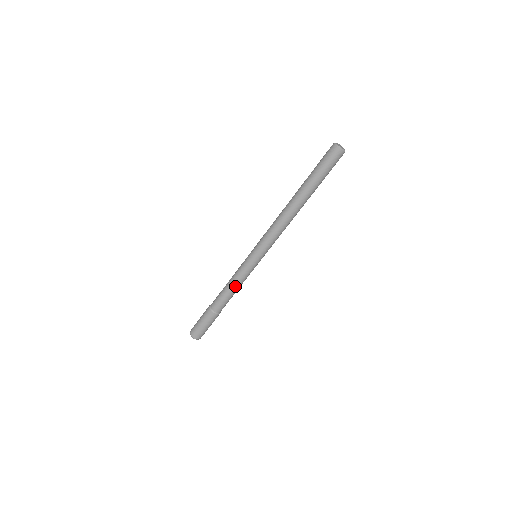
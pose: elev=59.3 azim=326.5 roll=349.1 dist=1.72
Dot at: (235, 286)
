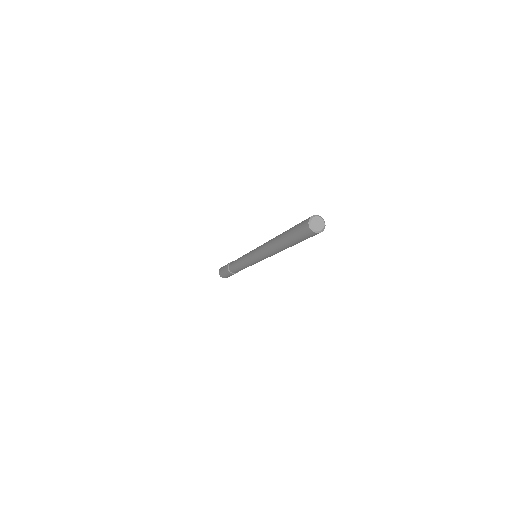
Dot at: (239, 265)
